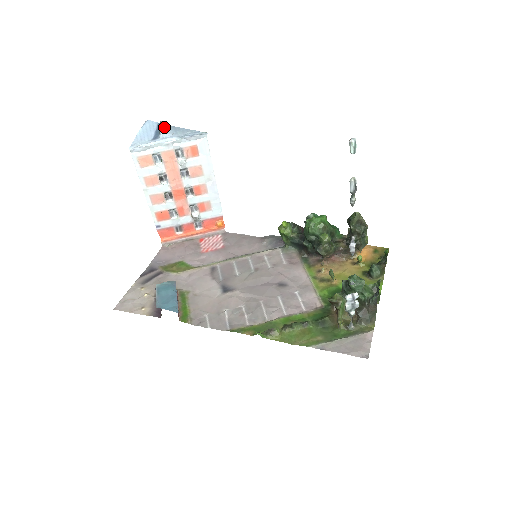
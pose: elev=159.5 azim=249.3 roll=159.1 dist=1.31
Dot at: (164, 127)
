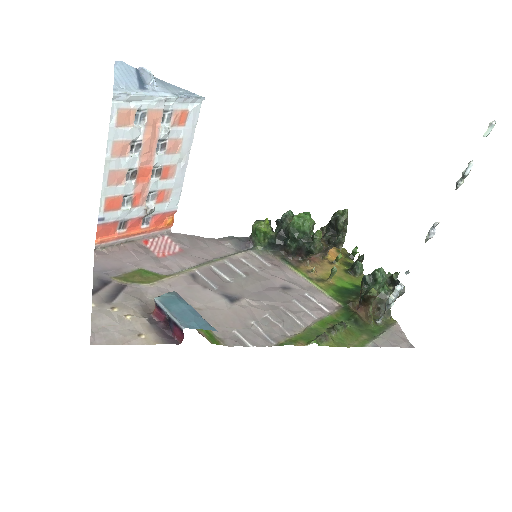
Dot at: (150, 76)
